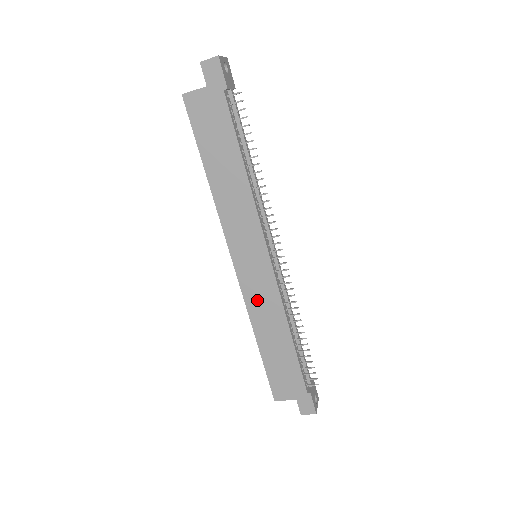
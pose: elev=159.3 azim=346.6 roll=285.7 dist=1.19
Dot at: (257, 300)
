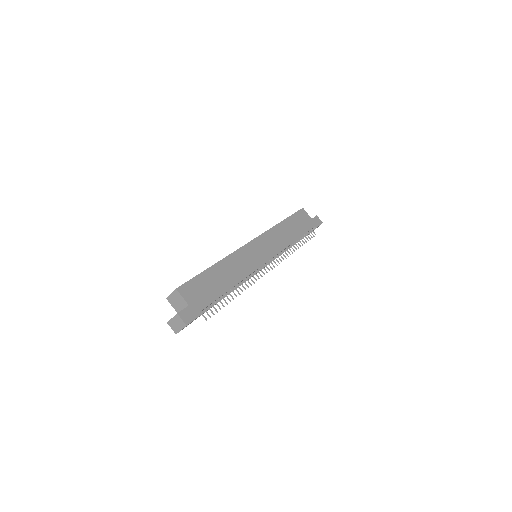
Dot at: (241, 259)
